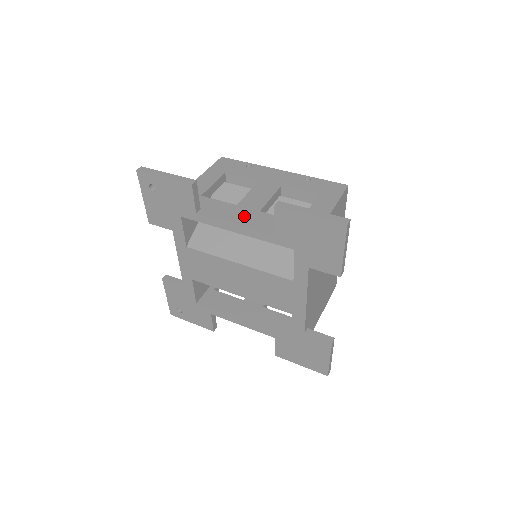
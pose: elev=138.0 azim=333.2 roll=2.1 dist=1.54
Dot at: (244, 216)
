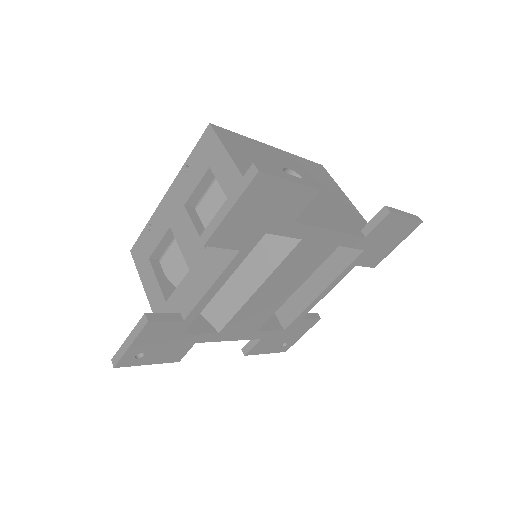
Dot at: (205, 271)
